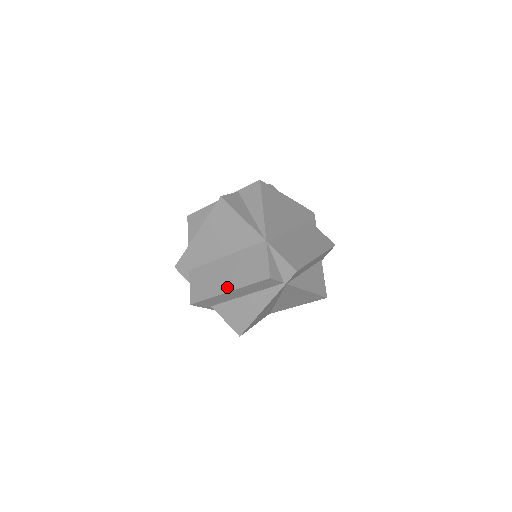
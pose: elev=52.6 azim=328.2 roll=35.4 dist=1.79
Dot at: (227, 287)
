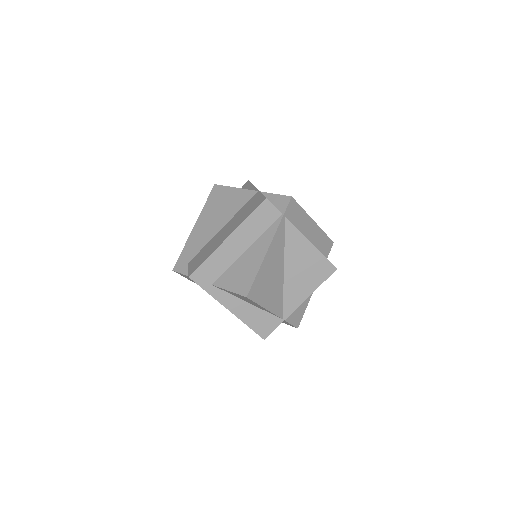
Dot at: (226, 236)
